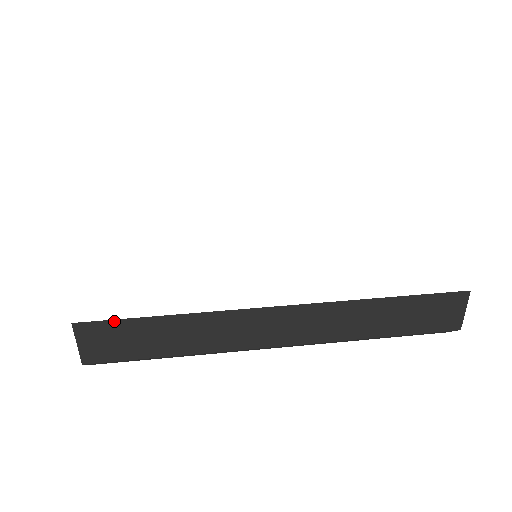
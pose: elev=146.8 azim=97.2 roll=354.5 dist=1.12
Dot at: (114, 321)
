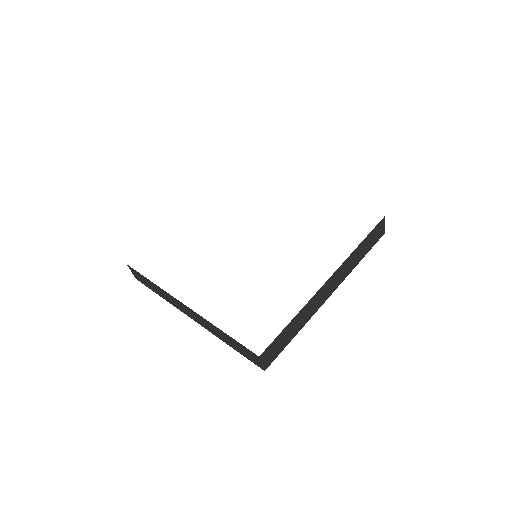
Dot at: (137, 272)
